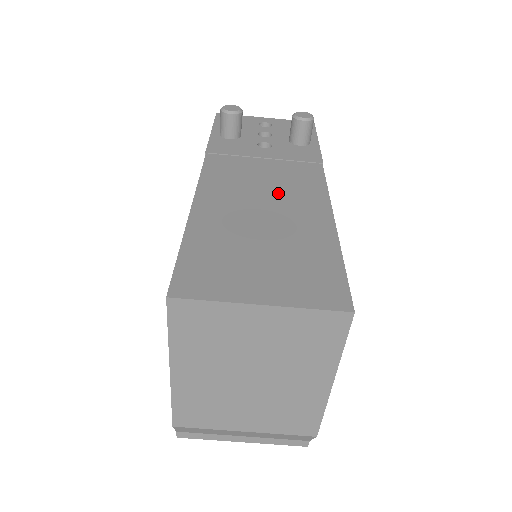
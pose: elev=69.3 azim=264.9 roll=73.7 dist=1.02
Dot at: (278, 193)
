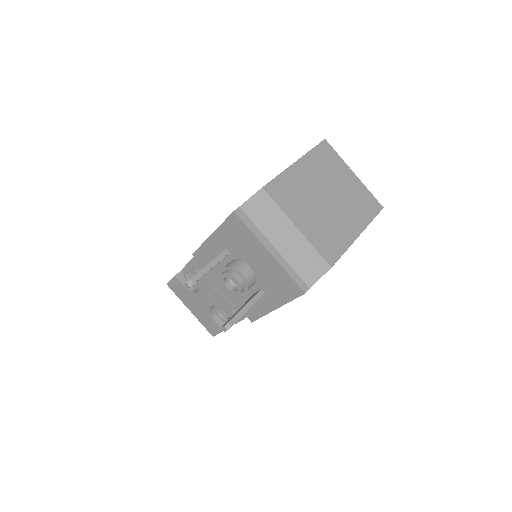
Dot at: occluded
